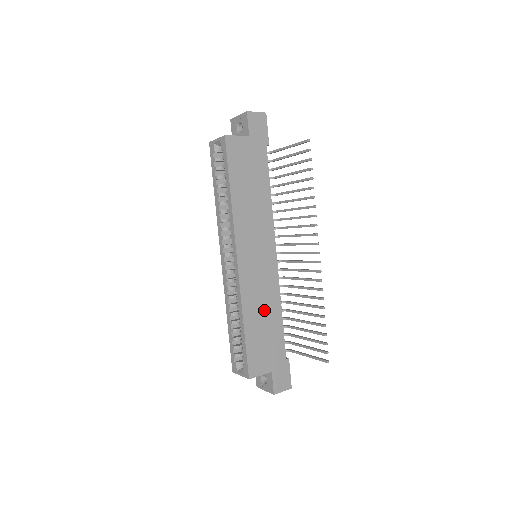
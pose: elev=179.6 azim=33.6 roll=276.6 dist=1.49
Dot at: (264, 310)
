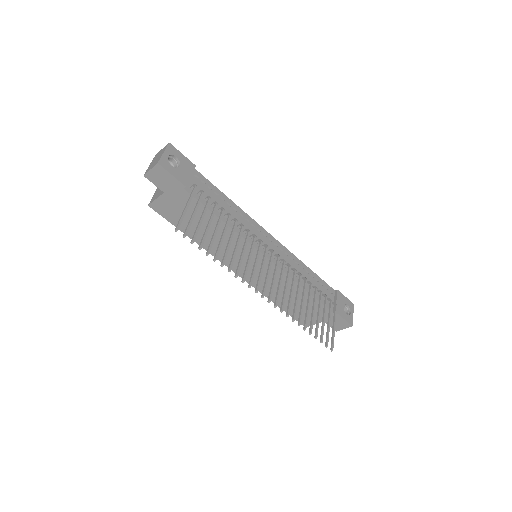
Dot at: (286, 292)
